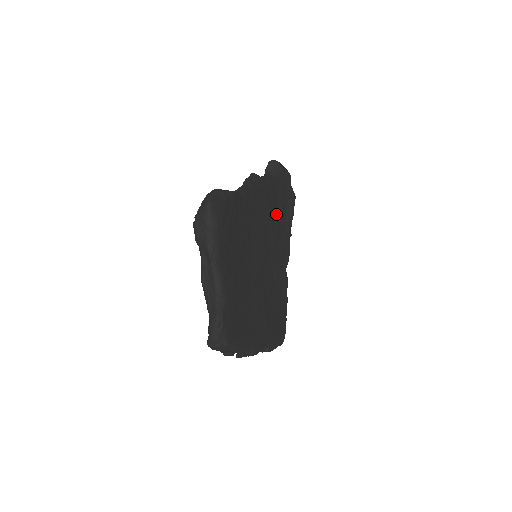
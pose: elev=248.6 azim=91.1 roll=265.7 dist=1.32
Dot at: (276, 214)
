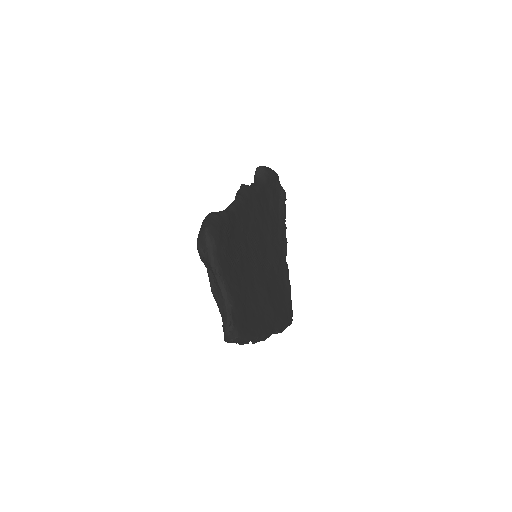
Dot at: (269, 215)
